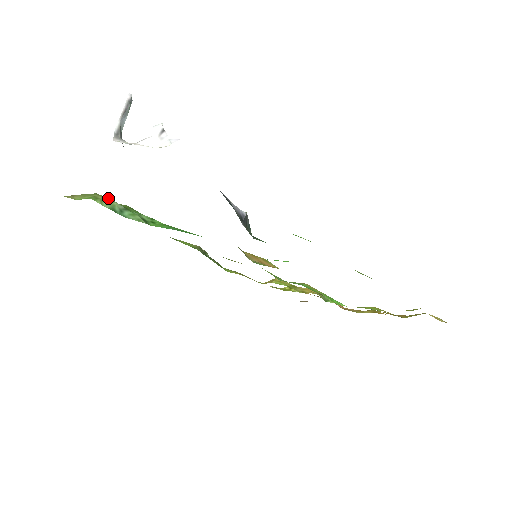
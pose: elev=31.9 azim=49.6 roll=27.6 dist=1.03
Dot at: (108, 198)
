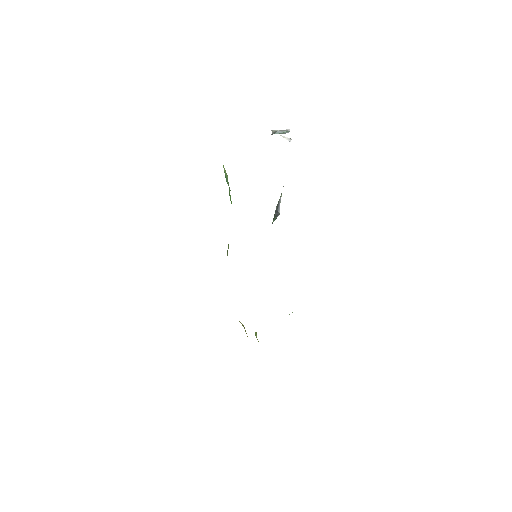
Dot at: occluded
